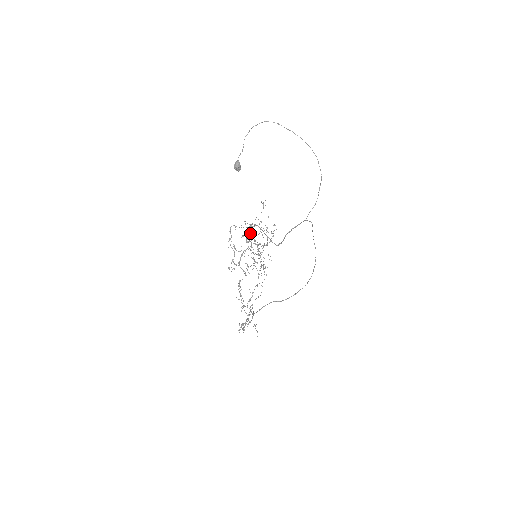
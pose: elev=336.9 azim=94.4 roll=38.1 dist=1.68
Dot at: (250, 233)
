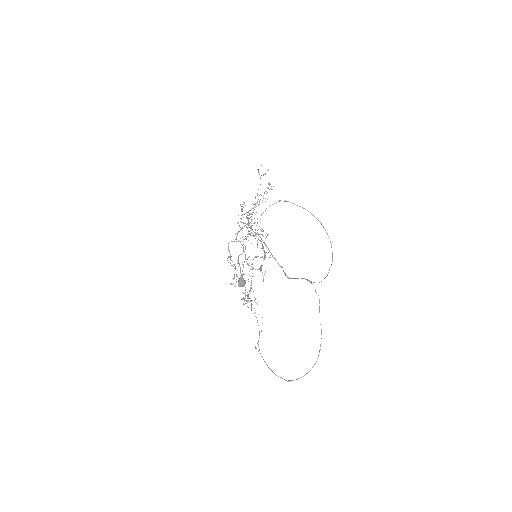
Dot at: (246, 212)
